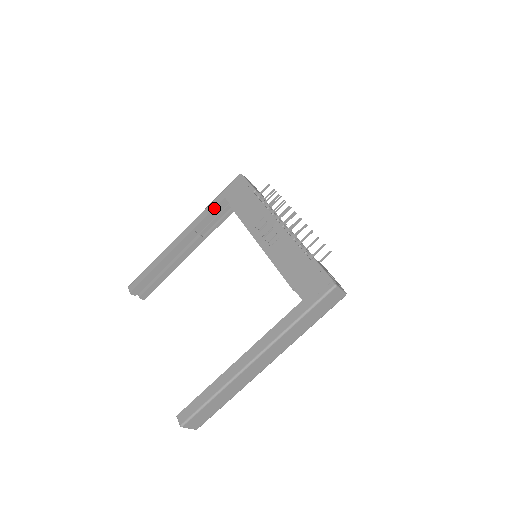
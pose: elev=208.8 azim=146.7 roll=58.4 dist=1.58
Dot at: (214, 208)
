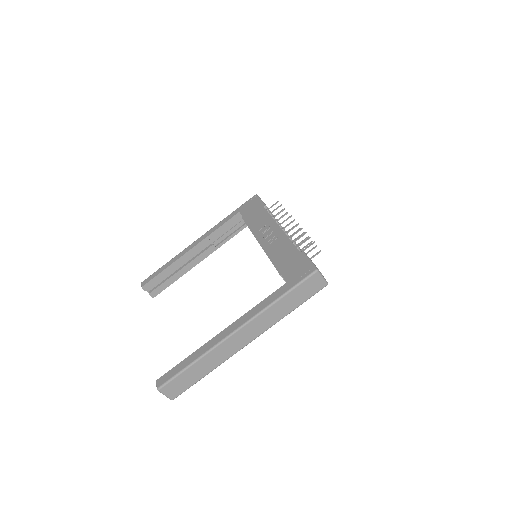
Dot at: (228, 220)
